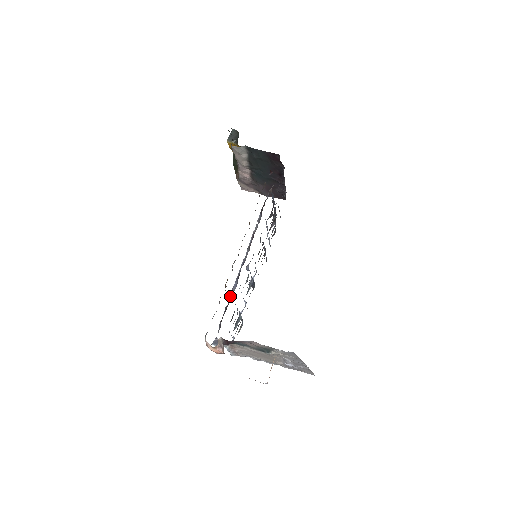
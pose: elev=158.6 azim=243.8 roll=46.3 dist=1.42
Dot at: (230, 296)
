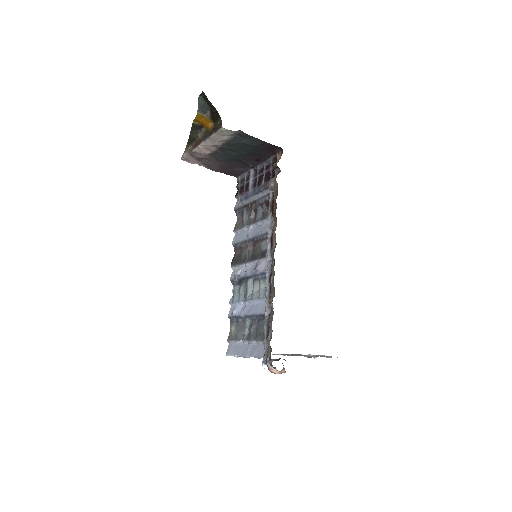
Dot at: (266, 311)
